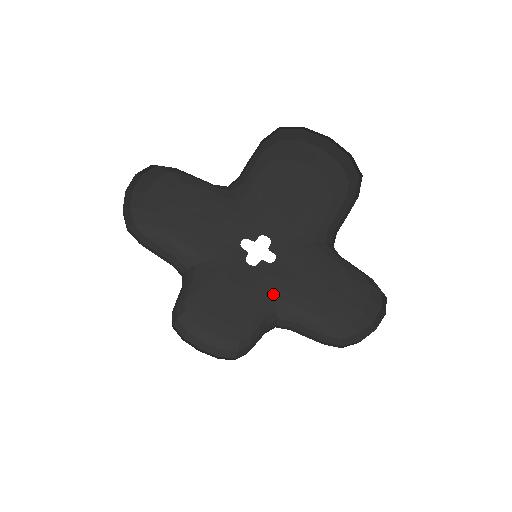
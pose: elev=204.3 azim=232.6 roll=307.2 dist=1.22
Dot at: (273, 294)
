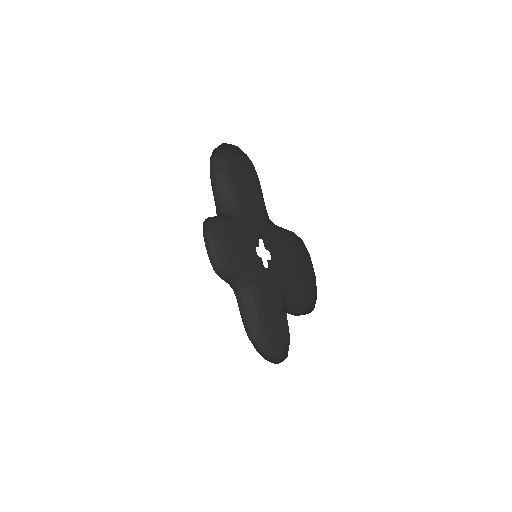
Dot at: (282, 288)
